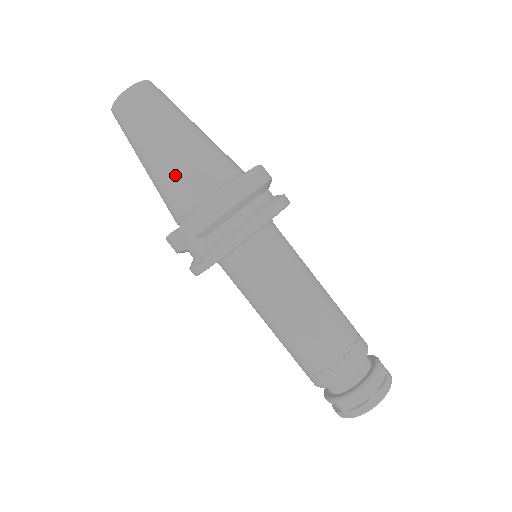
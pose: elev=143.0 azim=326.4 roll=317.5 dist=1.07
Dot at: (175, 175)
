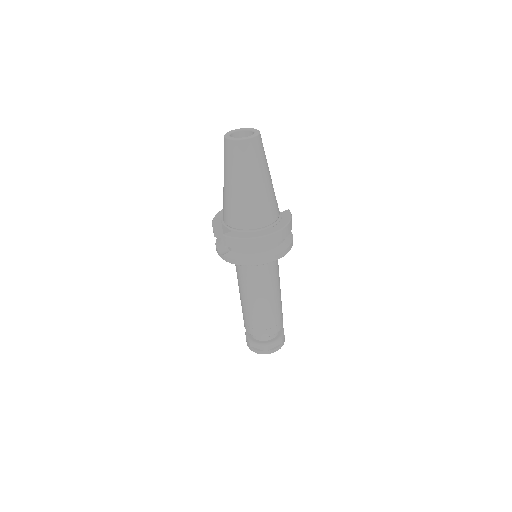
Dot at: (235, 206)
